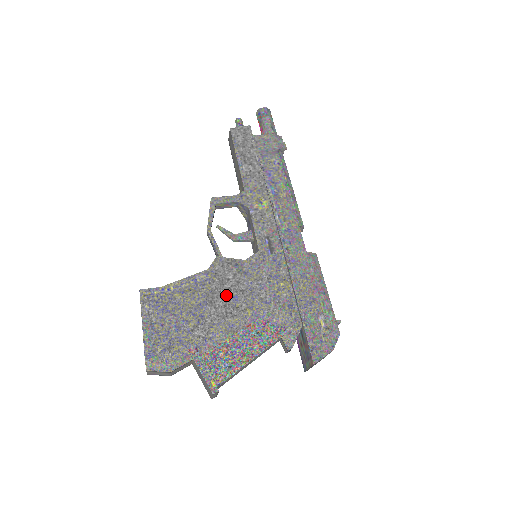
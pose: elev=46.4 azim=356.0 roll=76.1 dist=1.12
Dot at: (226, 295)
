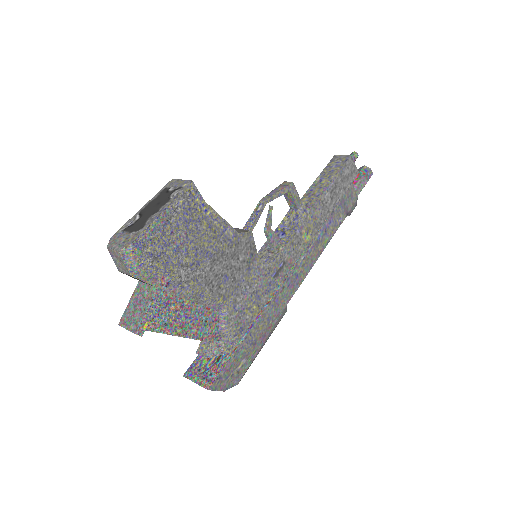
Dot at: (225, 268)
